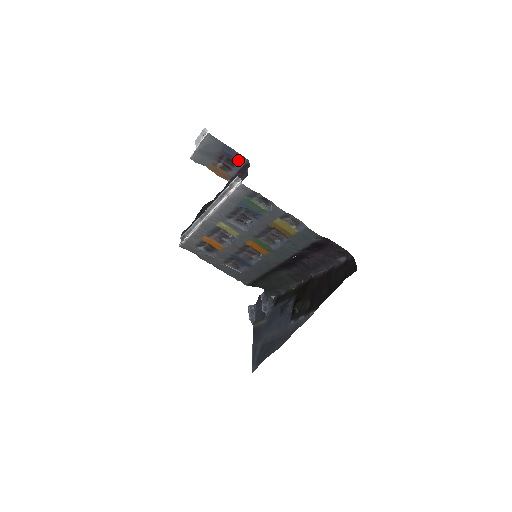
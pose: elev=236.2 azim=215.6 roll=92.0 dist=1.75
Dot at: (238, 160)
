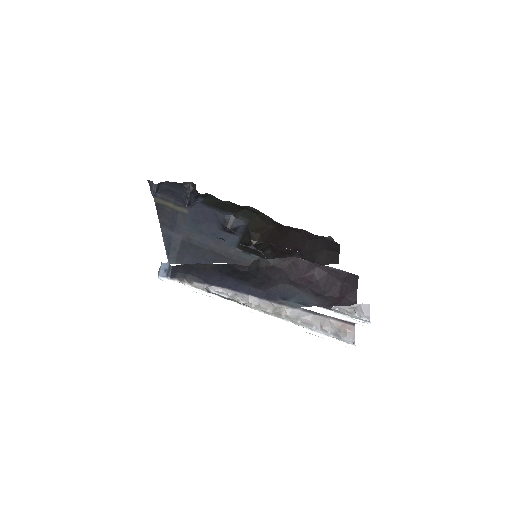
Dot at: occluded
